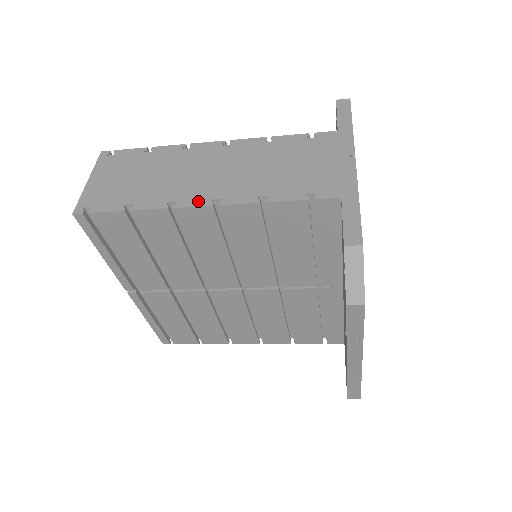
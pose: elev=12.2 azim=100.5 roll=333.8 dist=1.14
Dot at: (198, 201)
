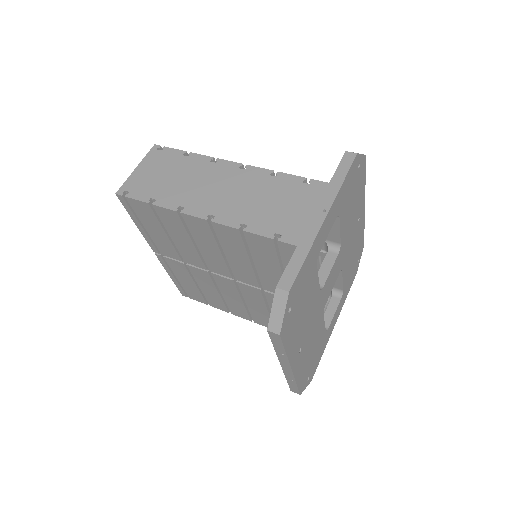
Dot at: (199, 213)
